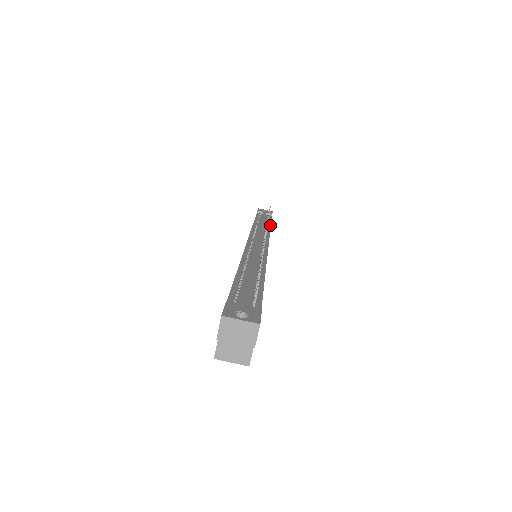
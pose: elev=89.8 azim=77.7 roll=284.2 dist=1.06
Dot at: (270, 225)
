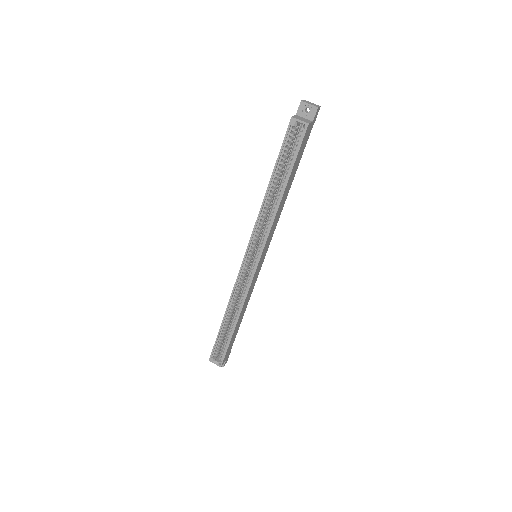
Dot at: (243, 315)
